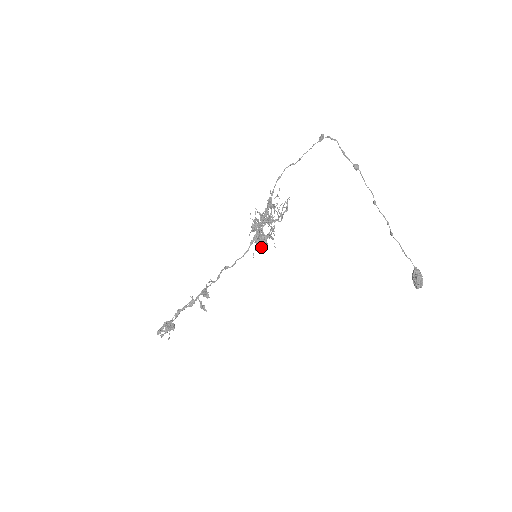
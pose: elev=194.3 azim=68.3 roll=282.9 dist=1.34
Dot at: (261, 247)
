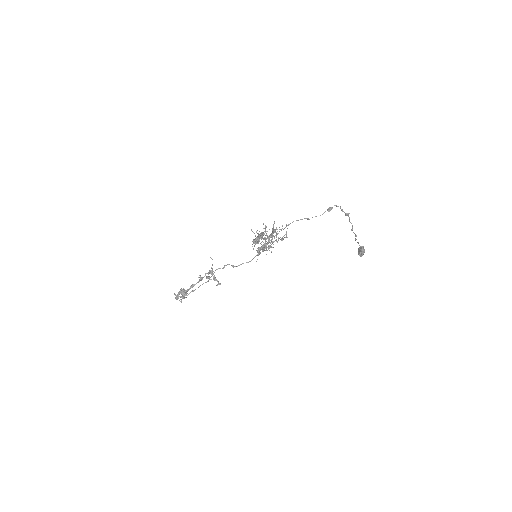
Dot at: occluded
